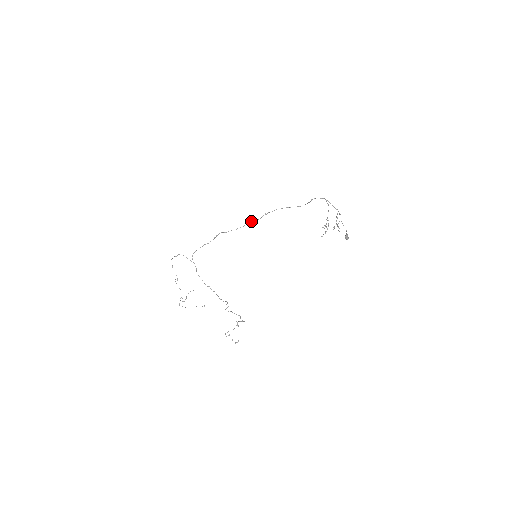
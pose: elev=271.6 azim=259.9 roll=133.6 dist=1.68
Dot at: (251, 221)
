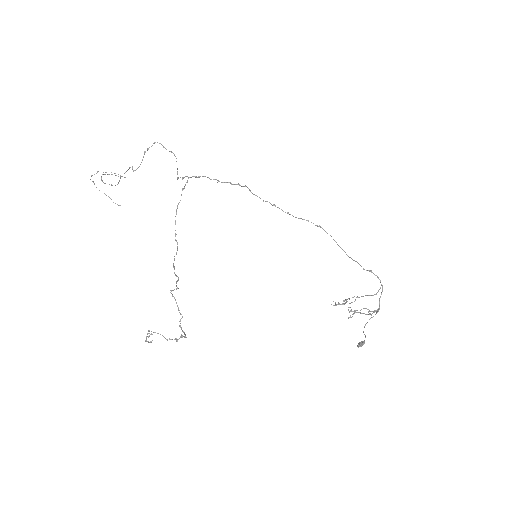
Dot at: occluded
